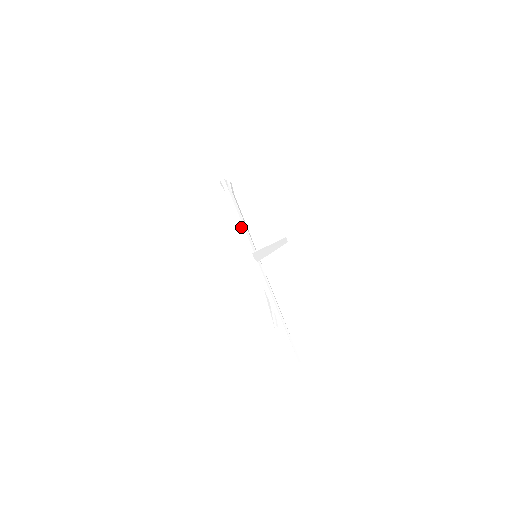
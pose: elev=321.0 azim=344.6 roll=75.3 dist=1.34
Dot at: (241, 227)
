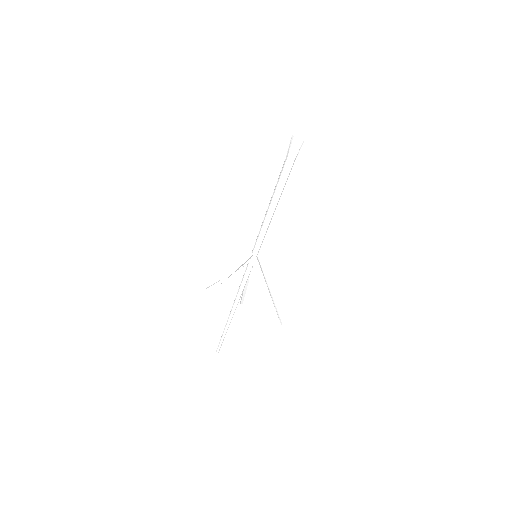
Dot at: (270, 218)
